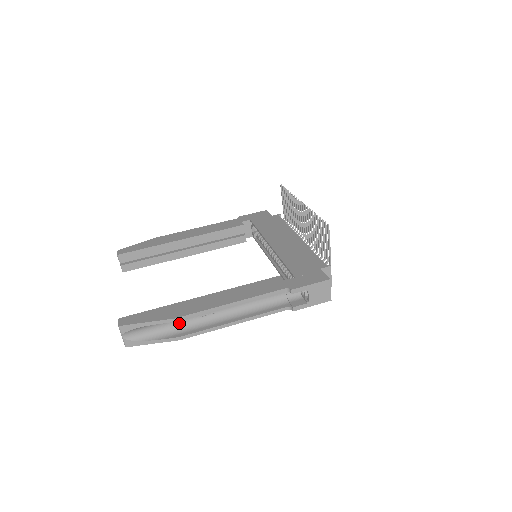
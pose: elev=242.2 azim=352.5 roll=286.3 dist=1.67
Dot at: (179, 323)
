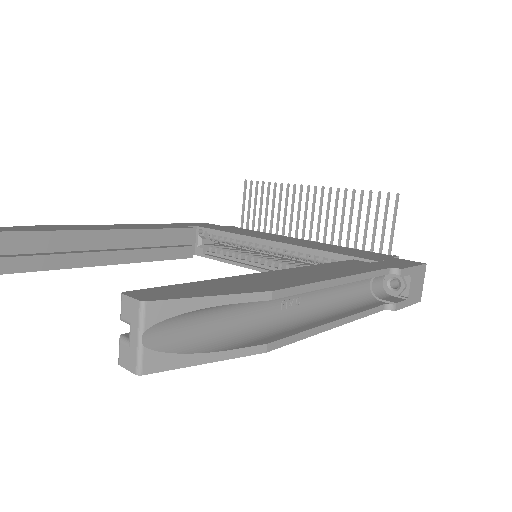
Dot at: (250, 317)
